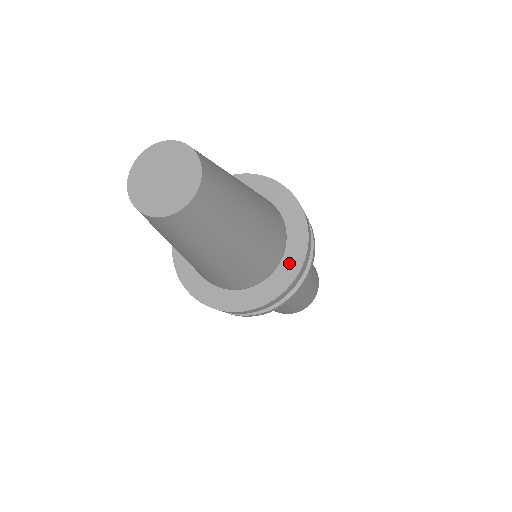
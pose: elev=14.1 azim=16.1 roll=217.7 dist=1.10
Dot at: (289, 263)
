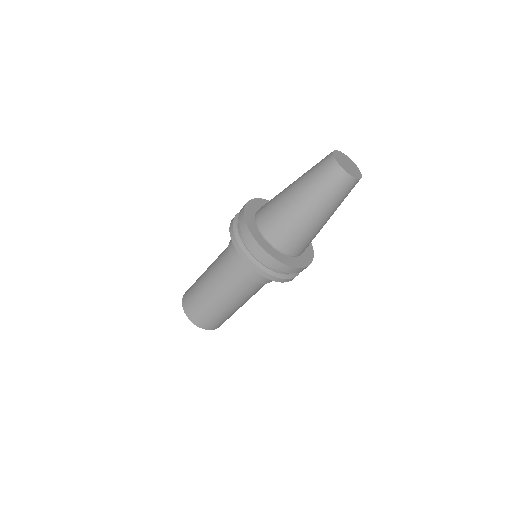
Dot at: (286, 259)
